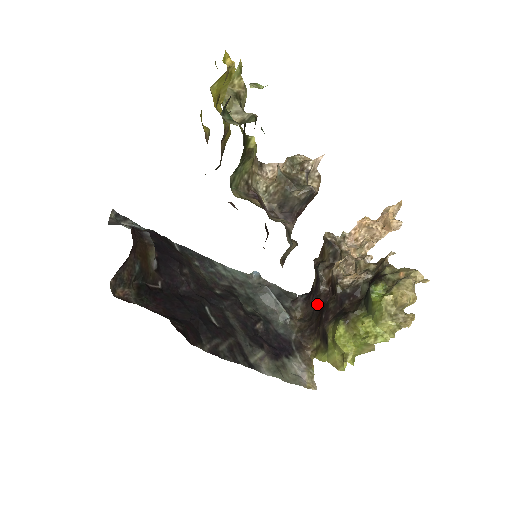
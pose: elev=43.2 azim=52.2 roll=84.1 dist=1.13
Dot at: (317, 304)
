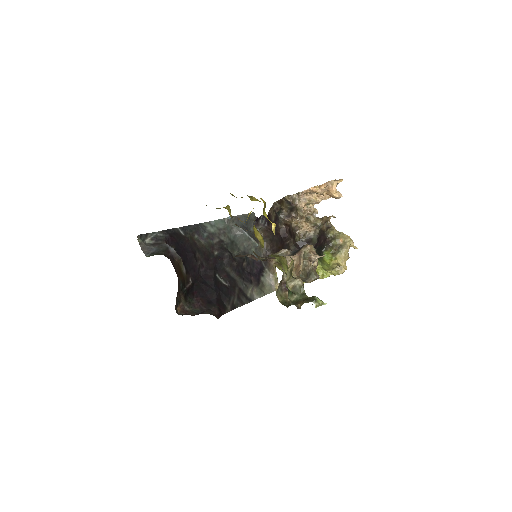
Dot at: (277, 234)
